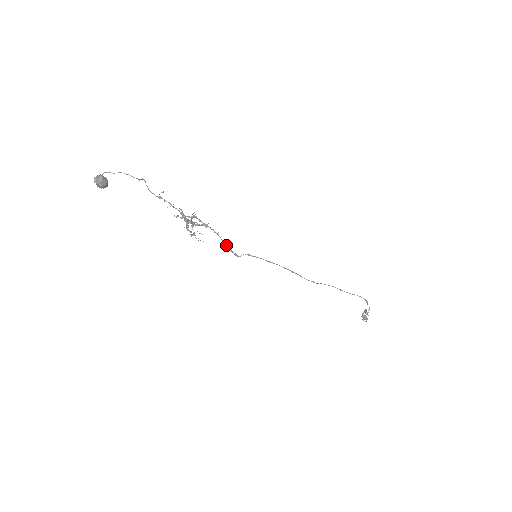
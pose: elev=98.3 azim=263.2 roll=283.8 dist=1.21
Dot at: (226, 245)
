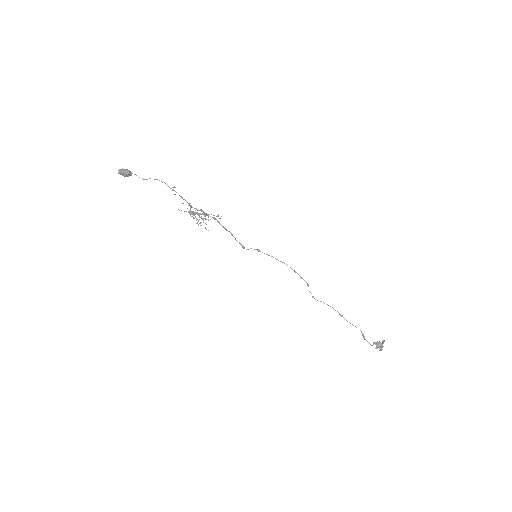
Dot at: (234, 237)
